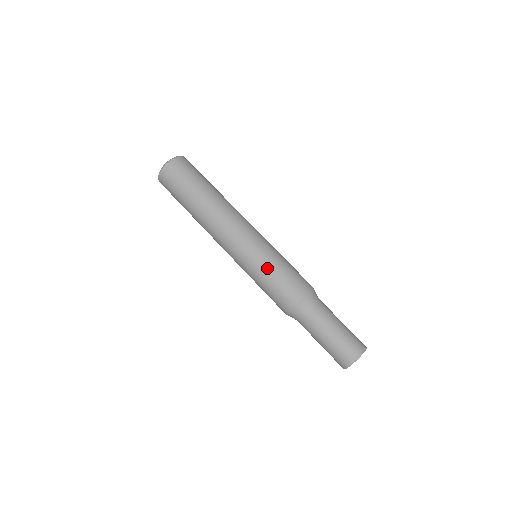
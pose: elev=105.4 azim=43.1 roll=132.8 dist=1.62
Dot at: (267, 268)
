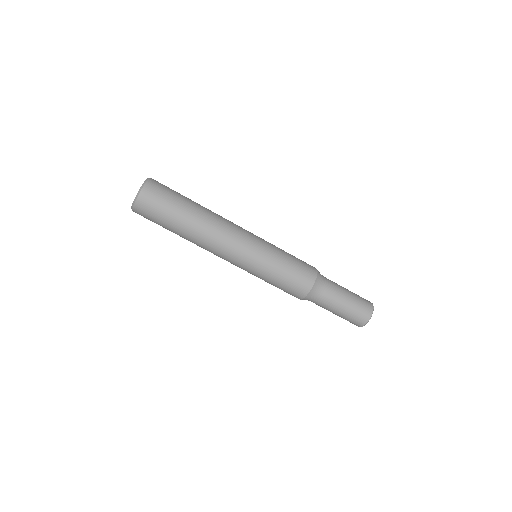
Dot at: (274, 270)
